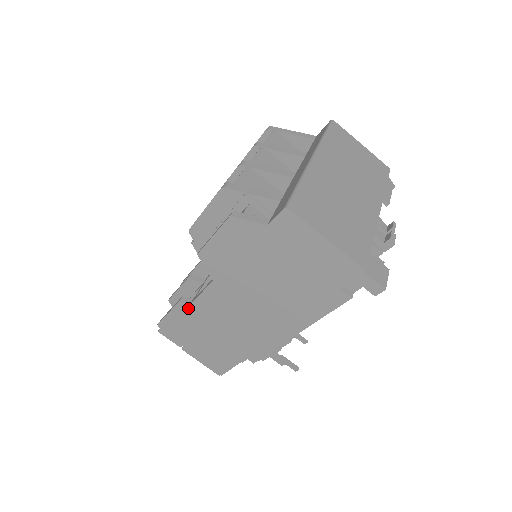
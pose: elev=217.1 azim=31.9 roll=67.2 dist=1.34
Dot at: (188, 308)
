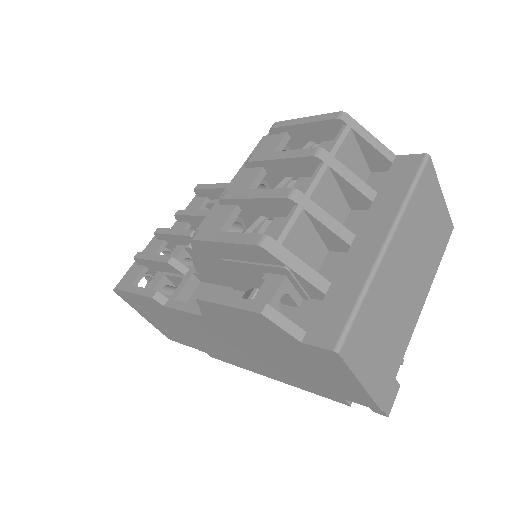
Dot at: (159, 305)
